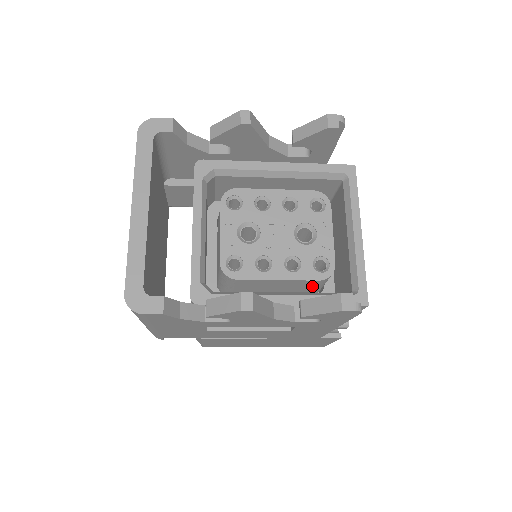
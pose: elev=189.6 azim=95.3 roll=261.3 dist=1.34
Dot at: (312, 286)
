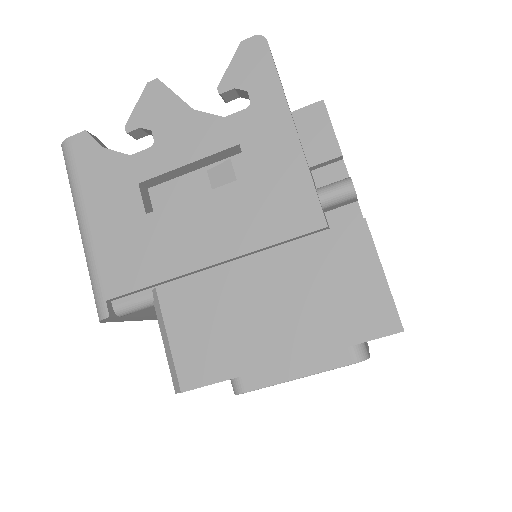
Dot at: occluded
